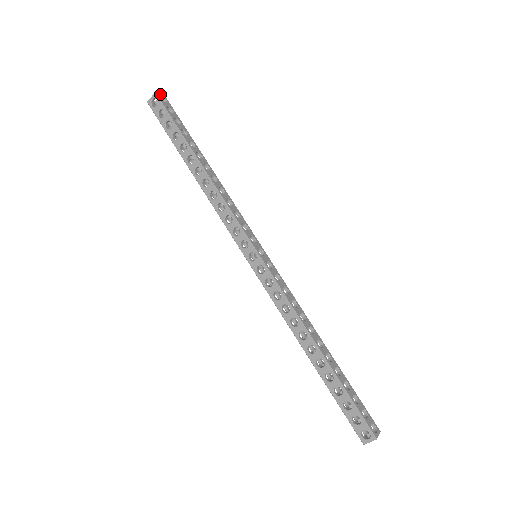
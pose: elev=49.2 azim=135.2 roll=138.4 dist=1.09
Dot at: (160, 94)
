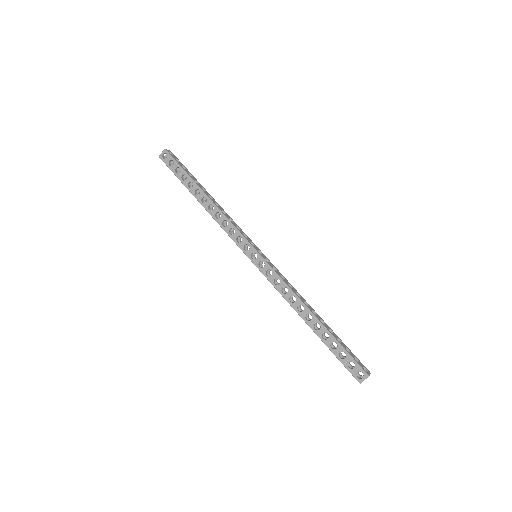
Dot at: (168, 150)
